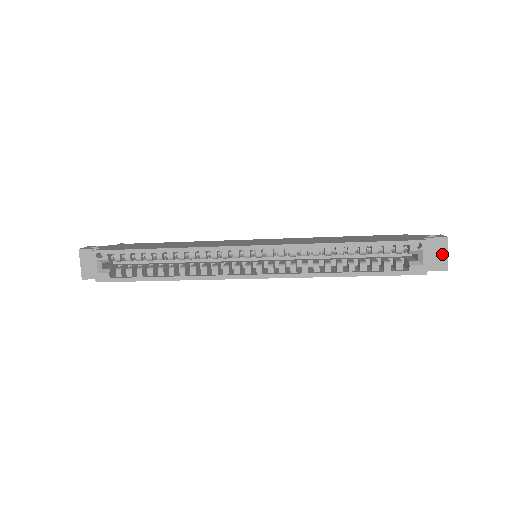
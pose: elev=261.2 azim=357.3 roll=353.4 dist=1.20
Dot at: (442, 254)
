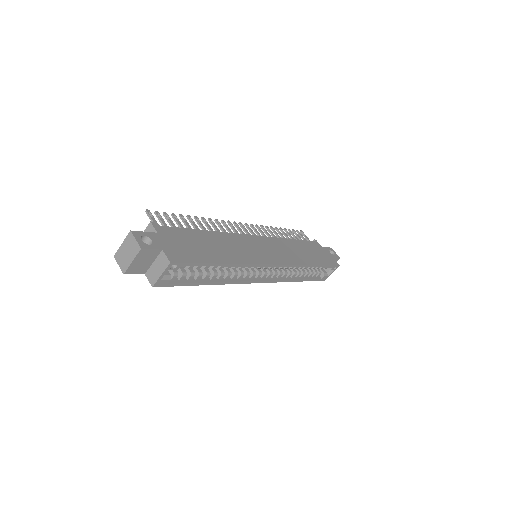
Dot at: occluded
